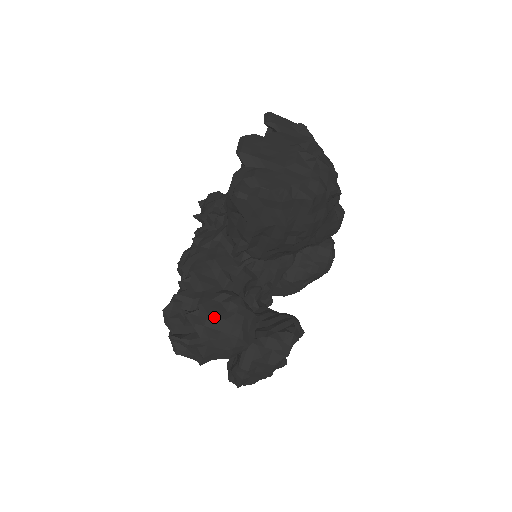
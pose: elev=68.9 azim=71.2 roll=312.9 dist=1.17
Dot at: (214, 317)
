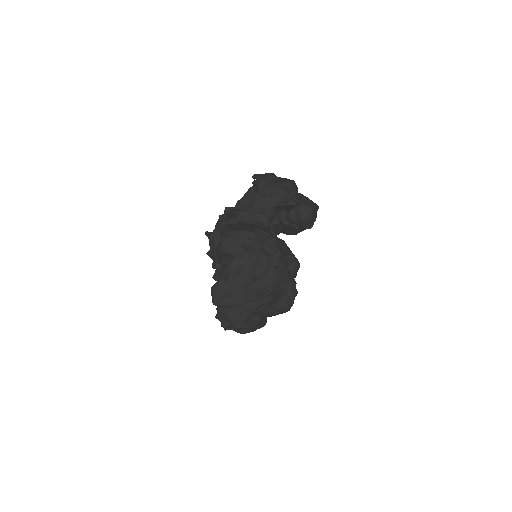
Dot at: (241, 328)
